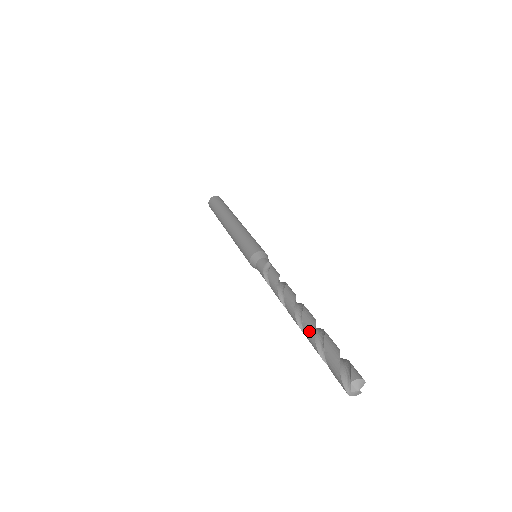
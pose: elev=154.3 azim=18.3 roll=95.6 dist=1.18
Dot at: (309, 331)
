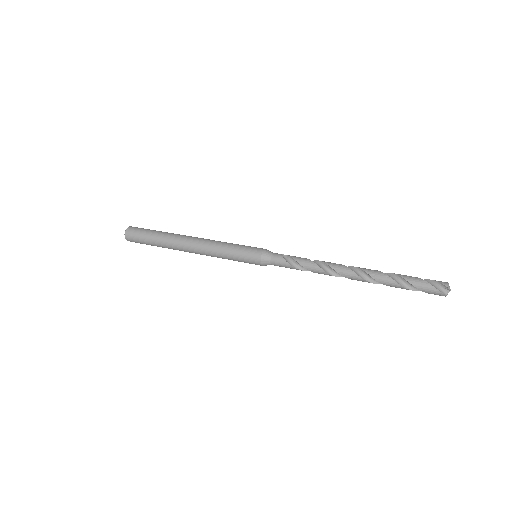
Dot at: (384, 278)
